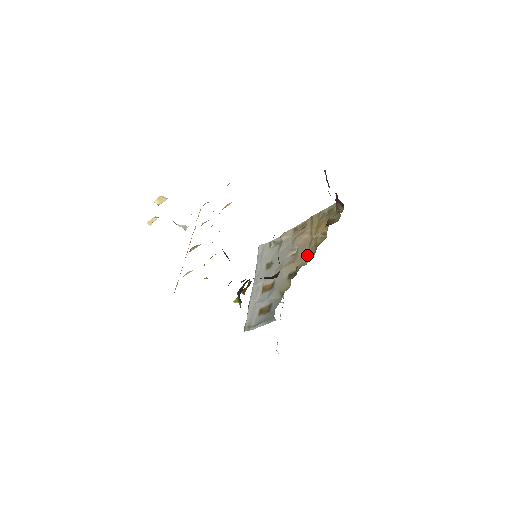
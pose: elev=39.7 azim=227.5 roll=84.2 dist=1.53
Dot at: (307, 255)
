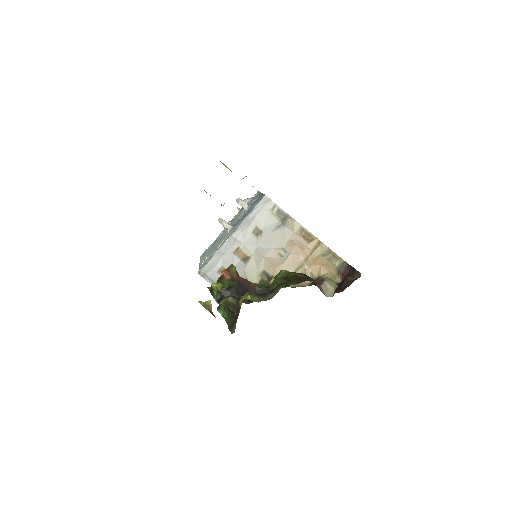
Dot at: occluded
